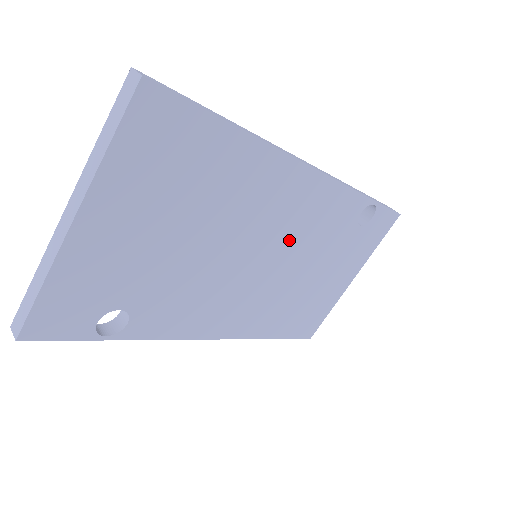
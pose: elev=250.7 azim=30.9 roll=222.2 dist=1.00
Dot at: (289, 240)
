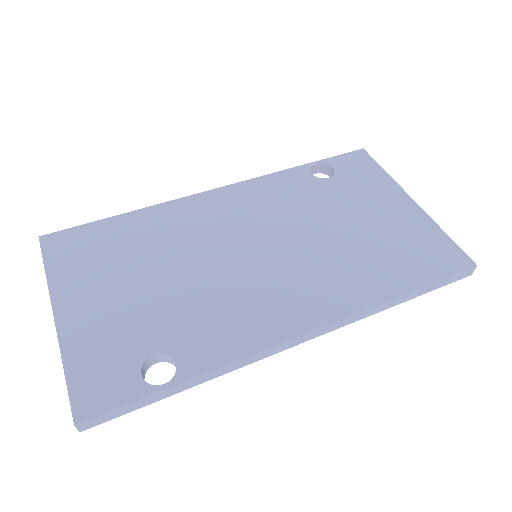
Dot at: (264, 226)
